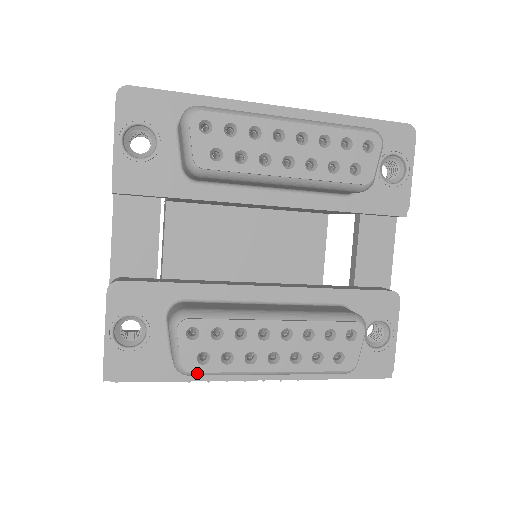
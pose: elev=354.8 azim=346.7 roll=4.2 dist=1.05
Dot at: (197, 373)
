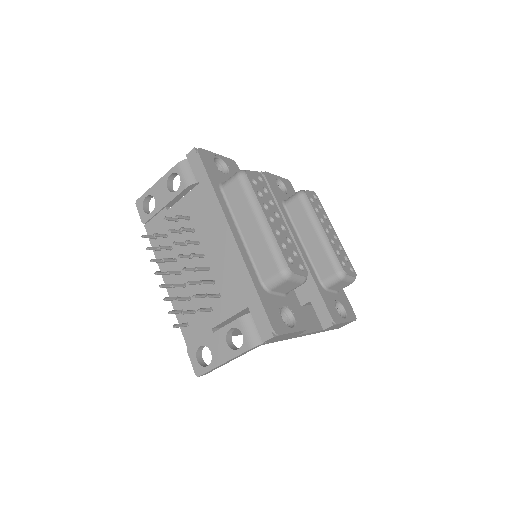
Dot at: (246, 179)
